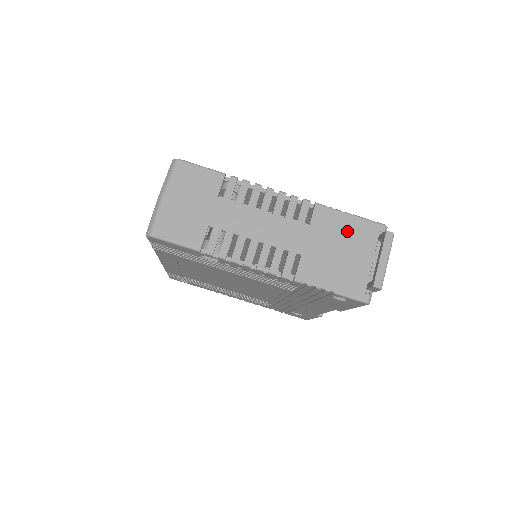
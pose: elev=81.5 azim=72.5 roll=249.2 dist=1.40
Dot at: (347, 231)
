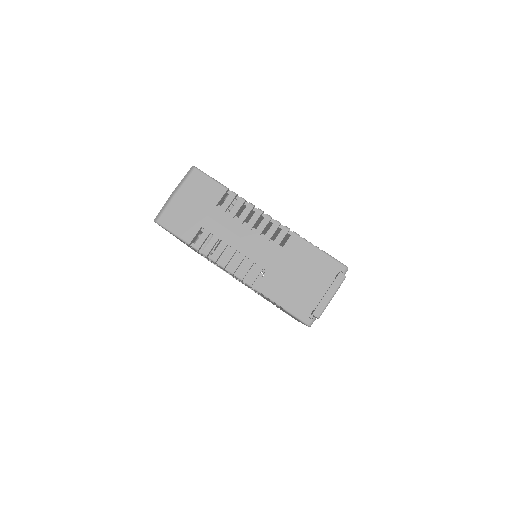
Dot at: (311, 262)
